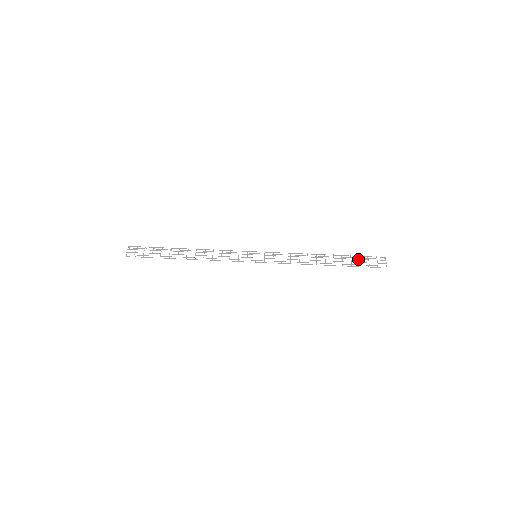
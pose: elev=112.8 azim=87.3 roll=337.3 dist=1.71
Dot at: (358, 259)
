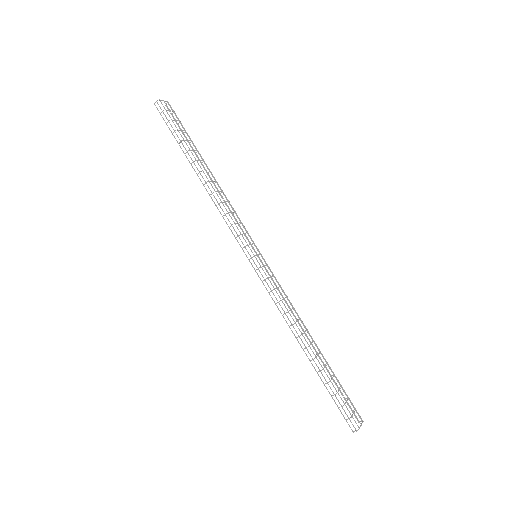
Dot at: occluded
